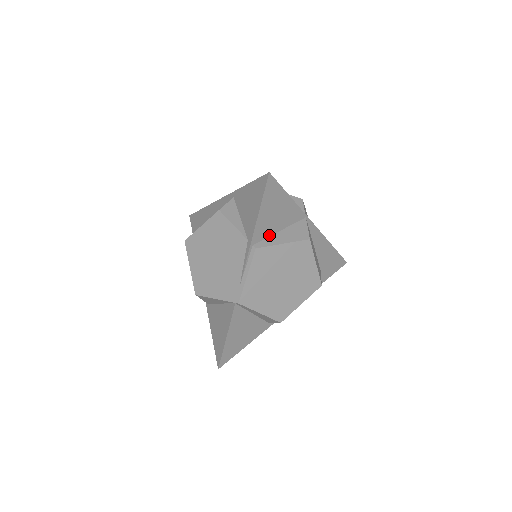
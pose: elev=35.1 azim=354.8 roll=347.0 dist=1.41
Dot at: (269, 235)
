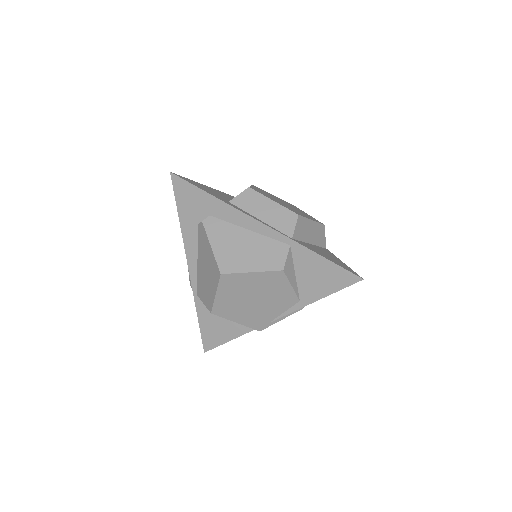
Dot at: occluded
